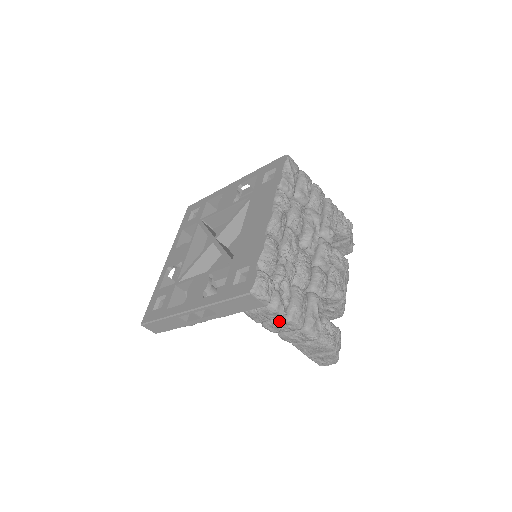
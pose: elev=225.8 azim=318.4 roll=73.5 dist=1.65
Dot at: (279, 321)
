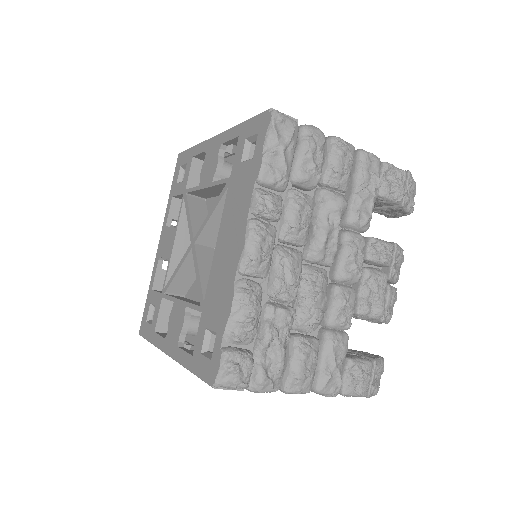
Dot at: occluded
